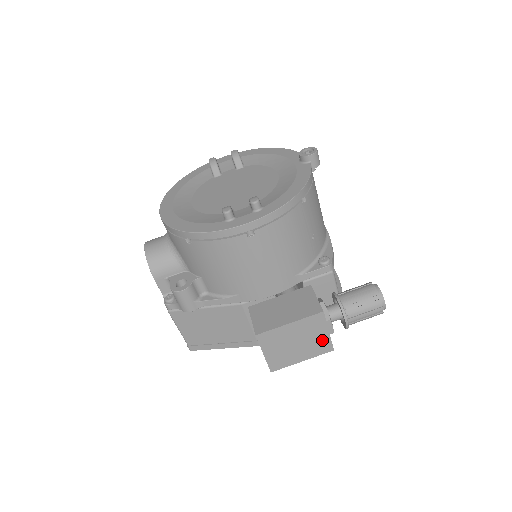
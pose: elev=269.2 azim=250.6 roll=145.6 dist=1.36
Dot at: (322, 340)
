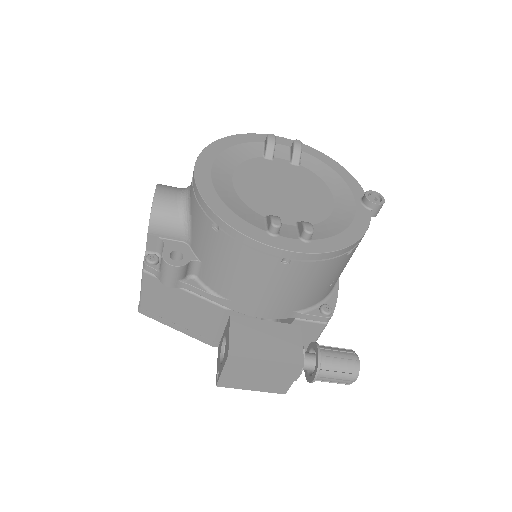
Dot at: (283, 383)
